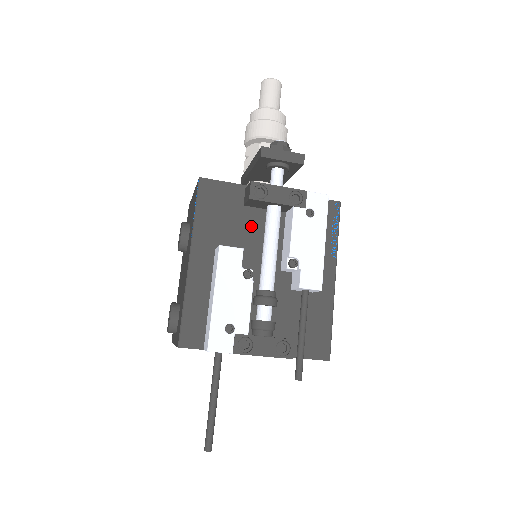
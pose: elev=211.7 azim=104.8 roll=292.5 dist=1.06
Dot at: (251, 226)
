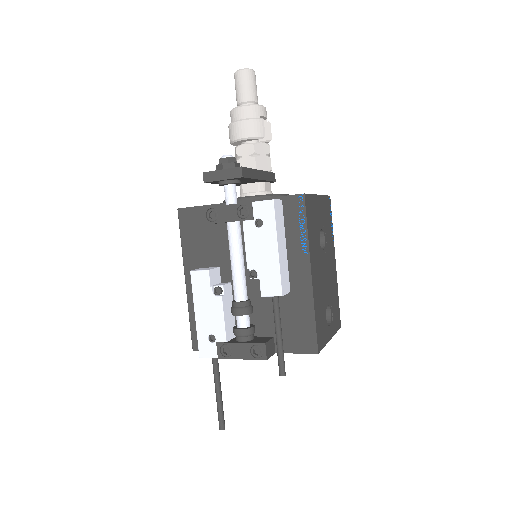
Dot at: (225, 241)
